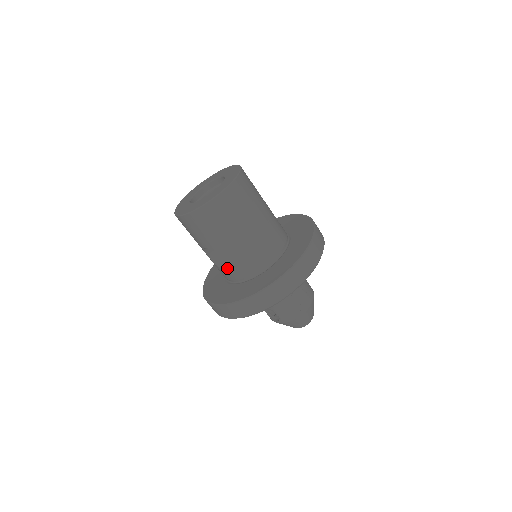
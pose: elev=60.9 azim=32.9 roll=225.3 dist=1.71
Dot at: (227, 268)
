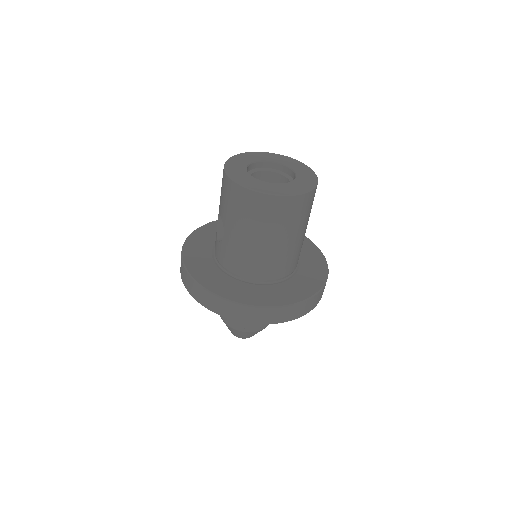
Dot at: (220, 246)
